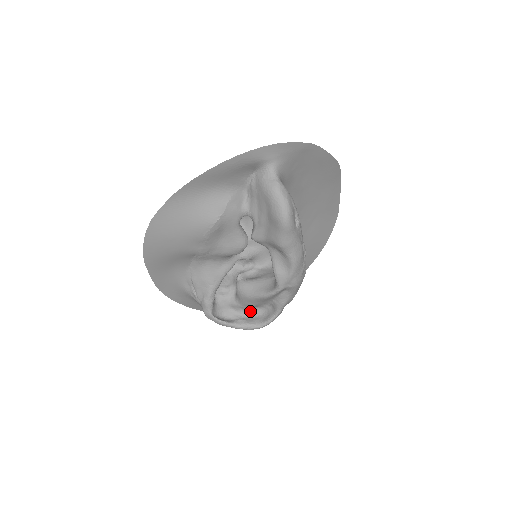
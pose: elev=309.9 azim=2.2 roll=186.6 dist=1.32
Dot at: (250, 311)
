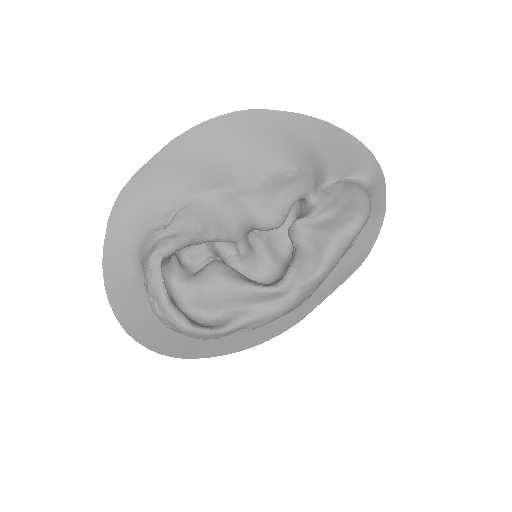
Dot at: (187, 308)
